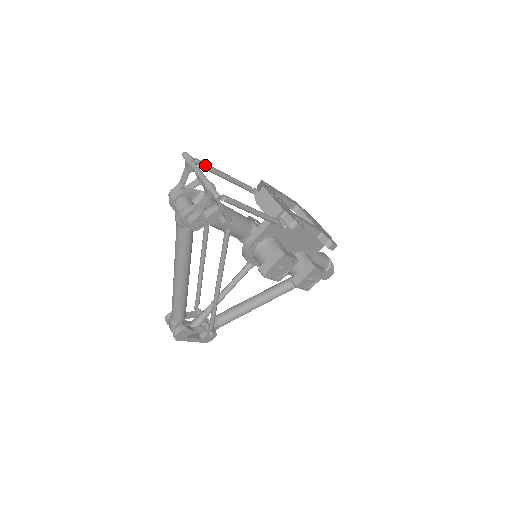
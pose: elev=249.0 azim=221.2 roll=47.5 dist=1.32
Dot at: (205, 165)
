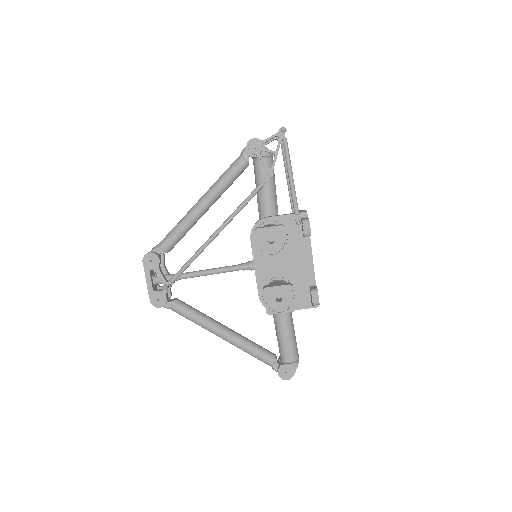
Dot at: occluded
